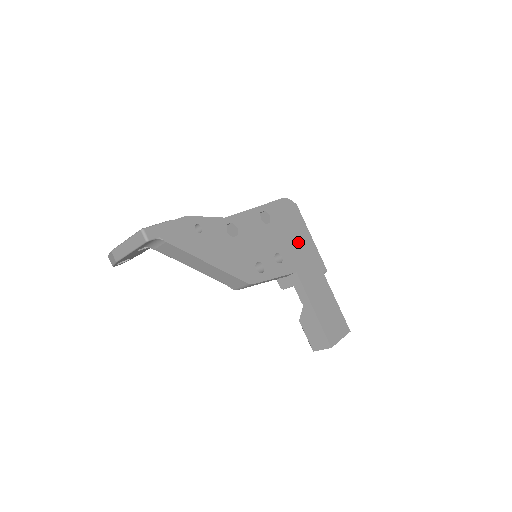
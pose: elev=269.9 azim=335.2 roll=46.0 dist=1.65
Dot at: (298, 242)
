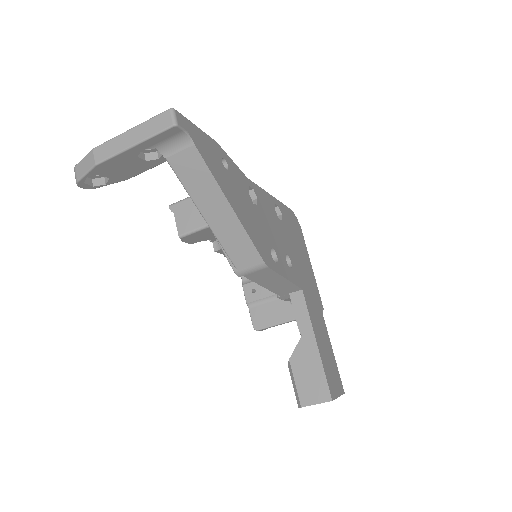
Dot at: (302, 261)
